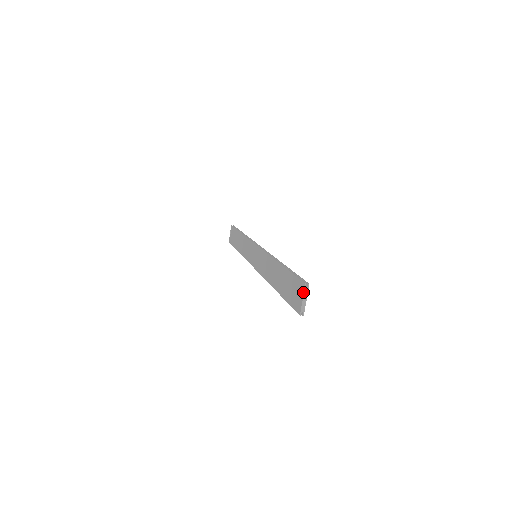
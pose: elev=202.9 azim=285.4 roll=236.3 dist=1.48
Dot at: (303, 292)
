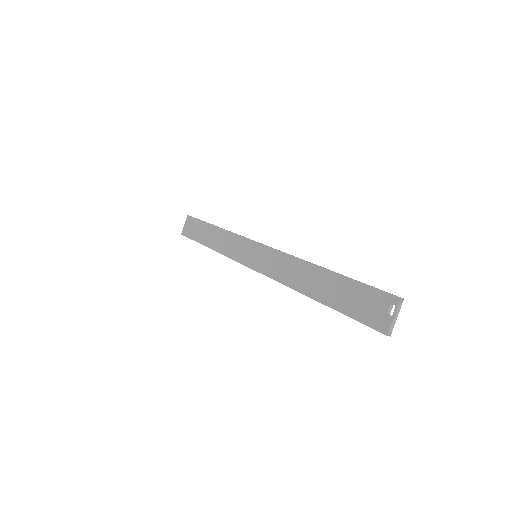
Dot at: (396, 308)
